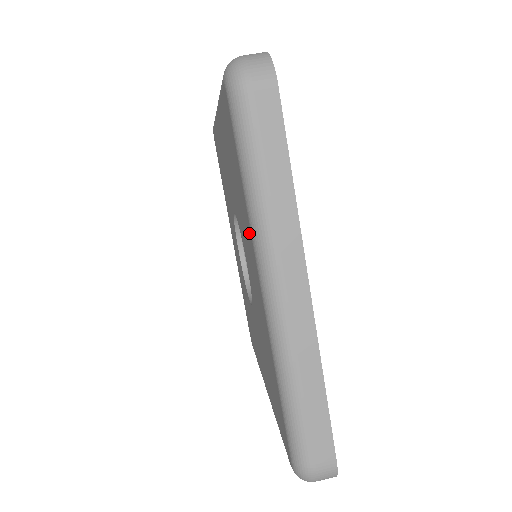
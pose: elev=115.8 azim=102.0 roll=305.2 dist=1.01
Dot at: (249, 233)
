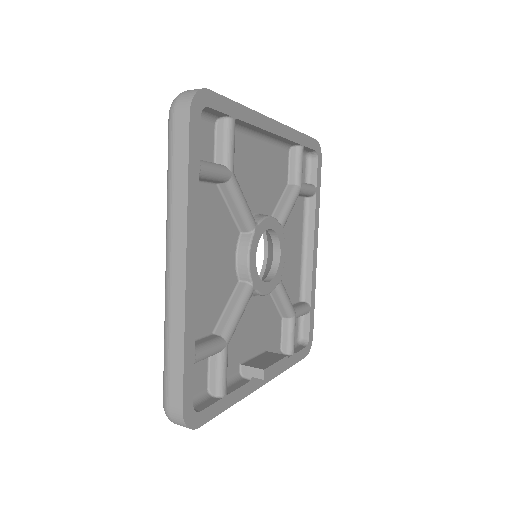
Dot at: occluded
